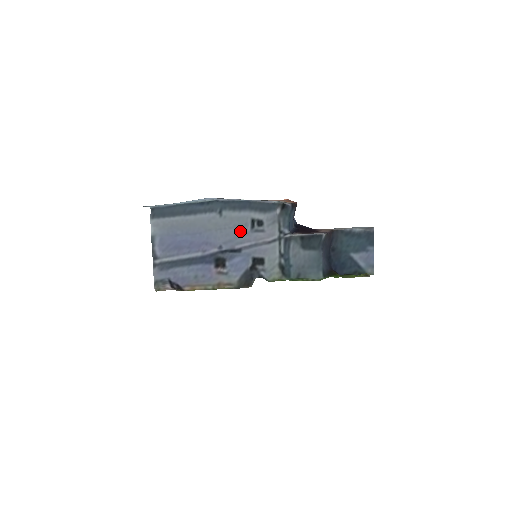
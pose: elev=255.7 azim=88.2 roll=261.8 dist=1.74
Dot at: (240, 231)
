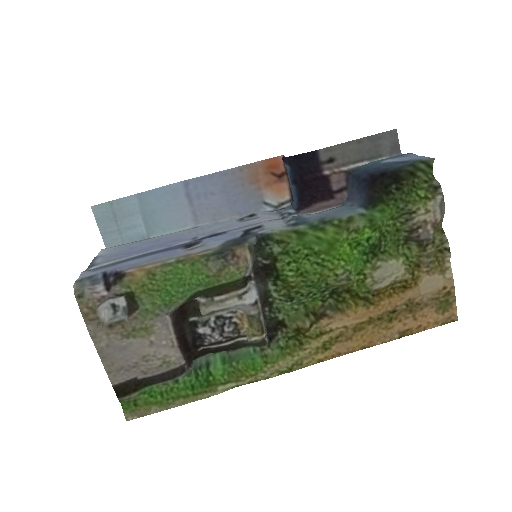
Dot at: (224, 226)
